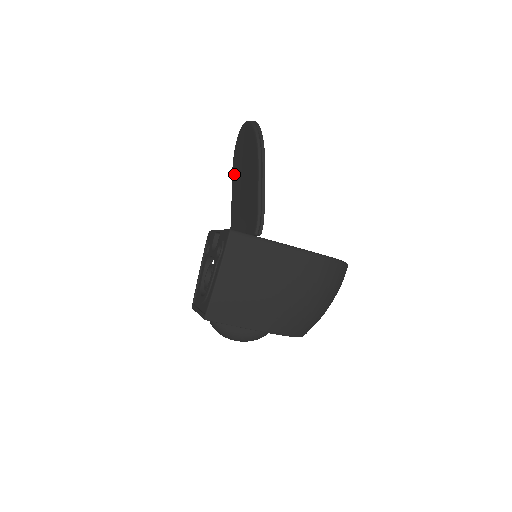
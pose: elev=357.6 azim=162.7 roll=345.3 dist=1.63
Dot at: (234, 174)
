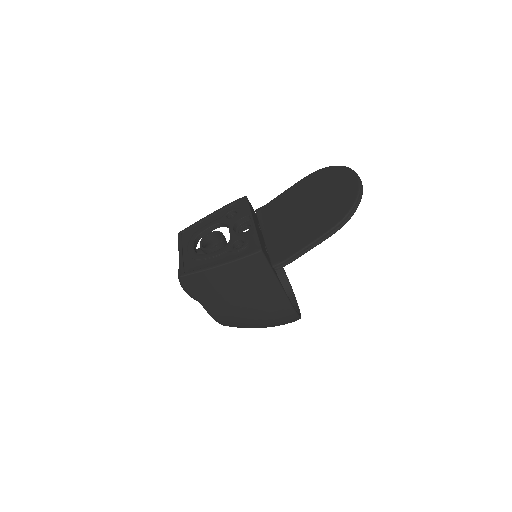
Dot at: (307, 182)
